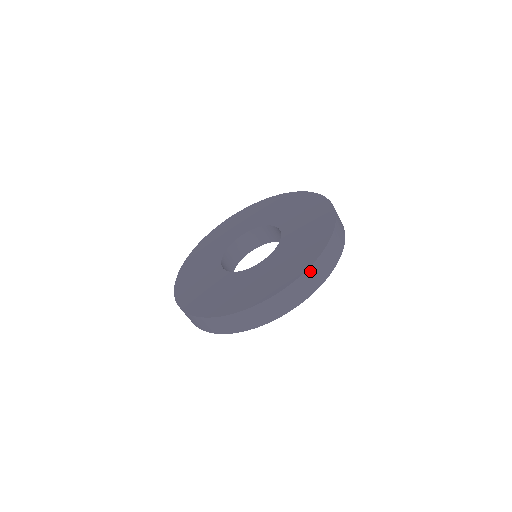
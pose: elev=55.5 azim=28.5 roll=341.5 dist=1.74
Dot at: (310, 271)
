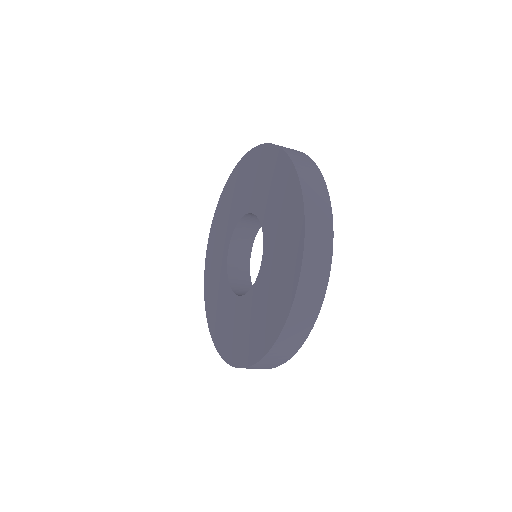
Dot at: (284, 334)
